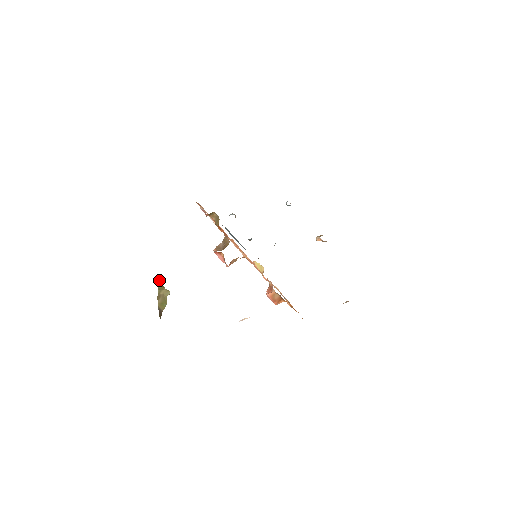
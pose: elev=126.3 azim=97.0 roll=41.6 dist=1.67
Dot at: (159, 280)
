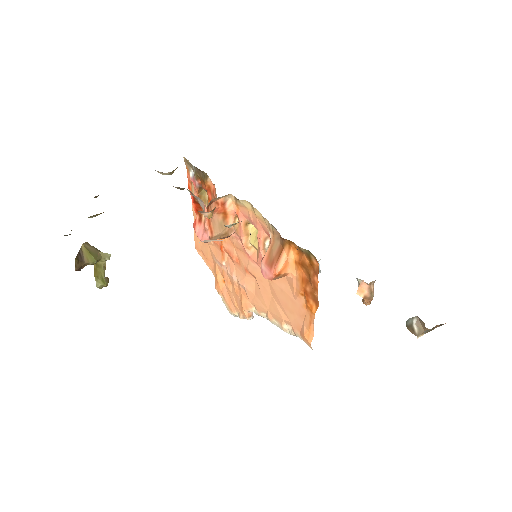
Dot at: occluded
